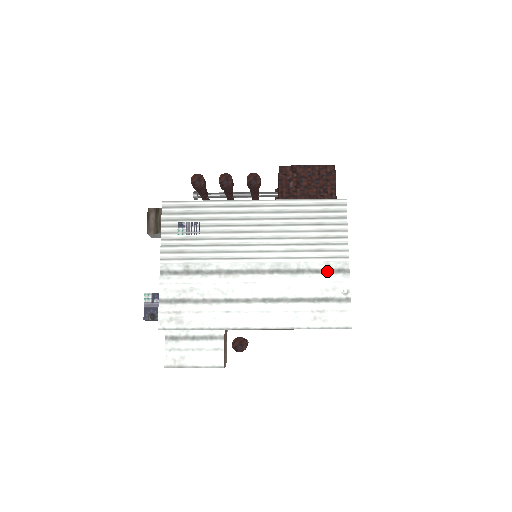
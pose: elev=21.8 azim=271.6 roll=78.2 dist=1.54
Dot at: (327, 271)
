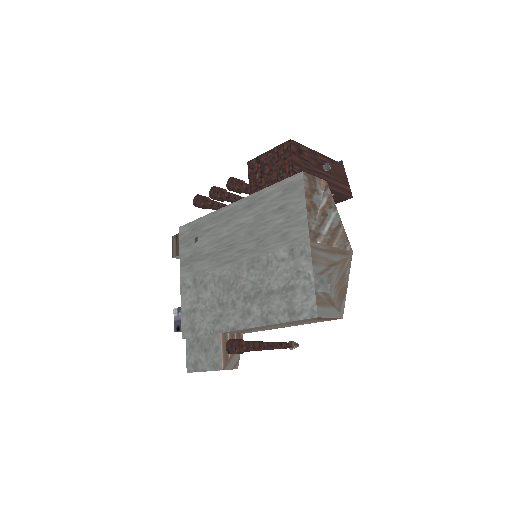
Dot at: (291, 257)
